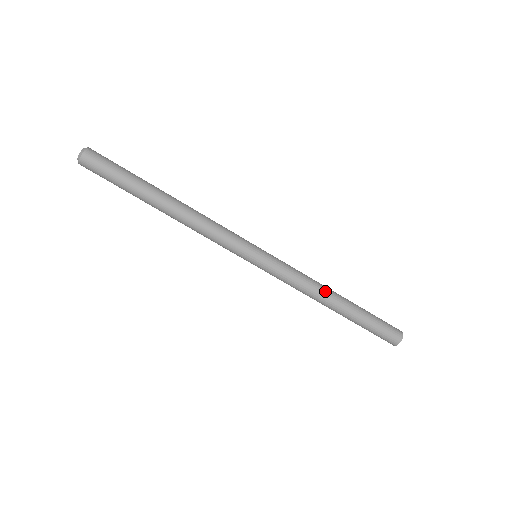
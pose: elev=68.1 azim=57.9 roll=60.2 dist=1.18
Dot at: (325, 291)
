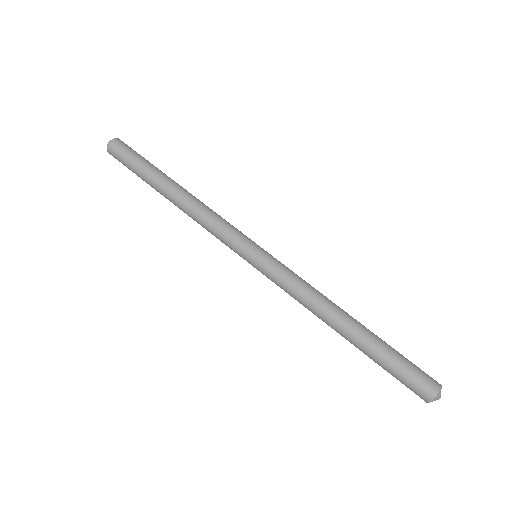
Dot at: (334, 304)
